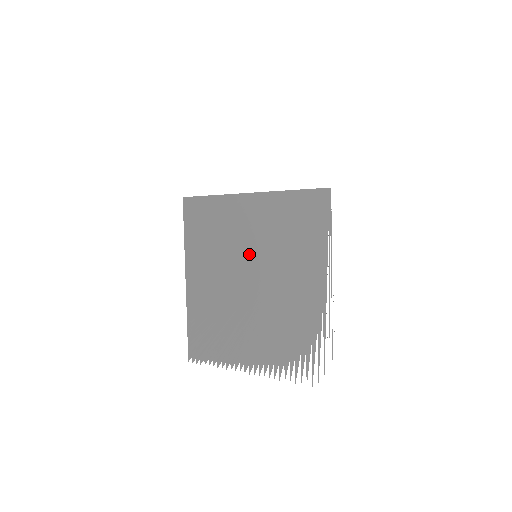
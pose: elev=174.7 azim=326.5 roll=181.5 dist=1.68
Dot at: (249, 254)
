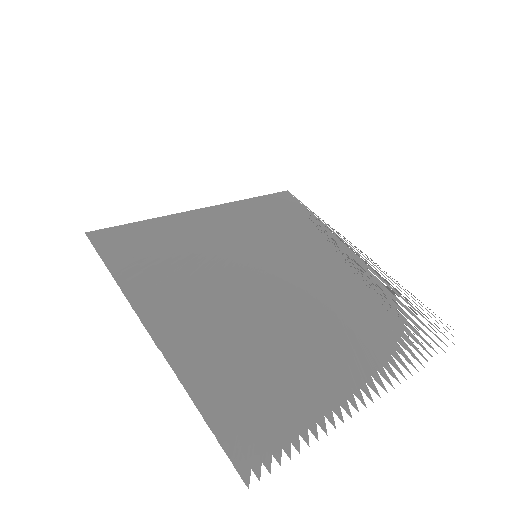
Dot at: (245, 257)
